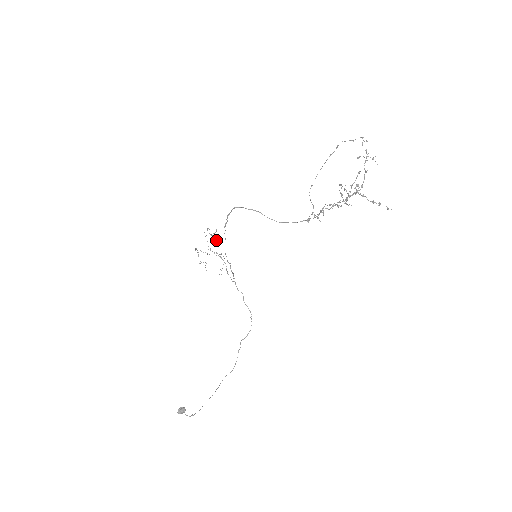
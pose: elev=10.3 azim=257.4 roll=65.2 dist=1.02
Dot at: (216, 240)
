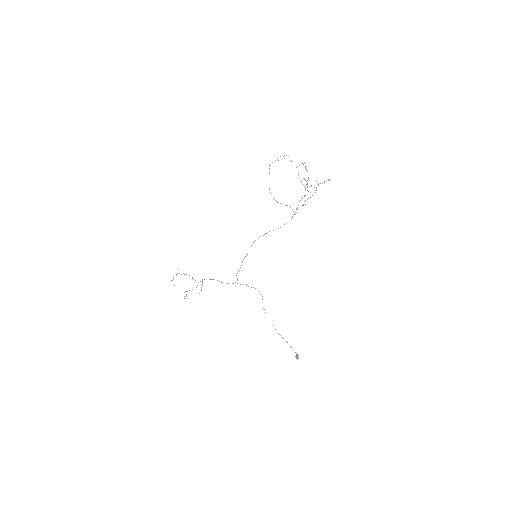
Dot at: occluded
